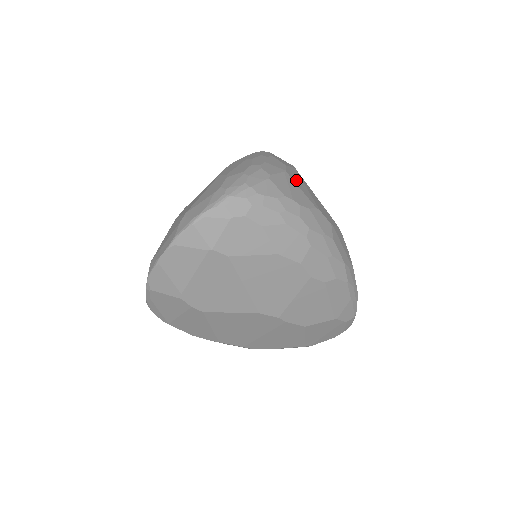
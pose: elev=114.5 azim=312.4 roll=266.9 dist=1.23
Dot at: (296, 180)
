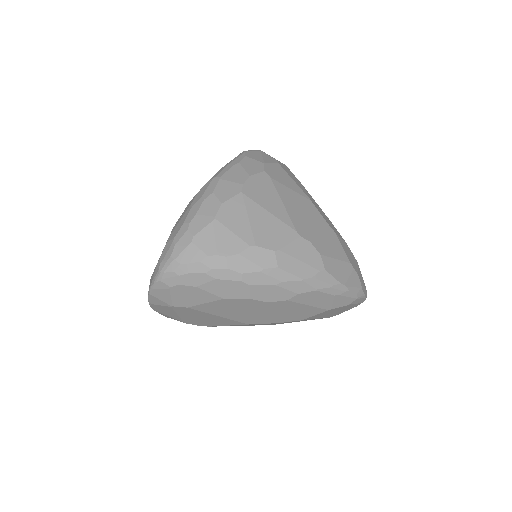
Dot at: (230, 219)
